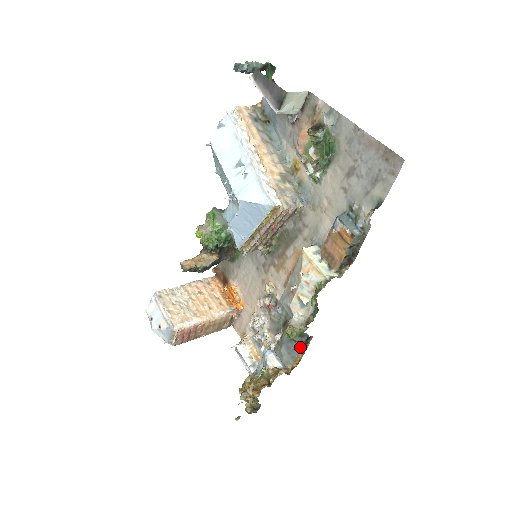
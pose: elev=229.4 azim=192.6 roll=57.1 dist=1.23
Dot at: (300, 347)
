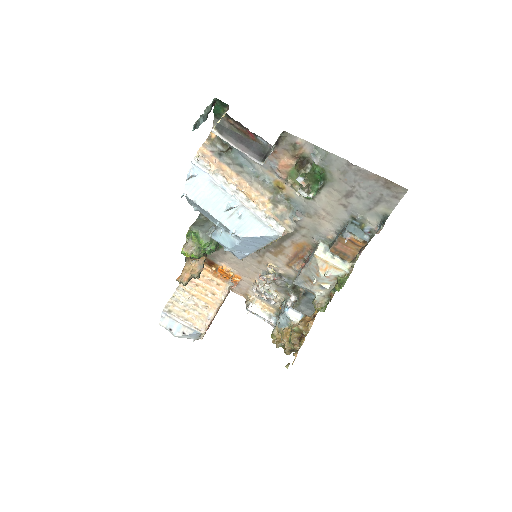
Dot at: occluded
